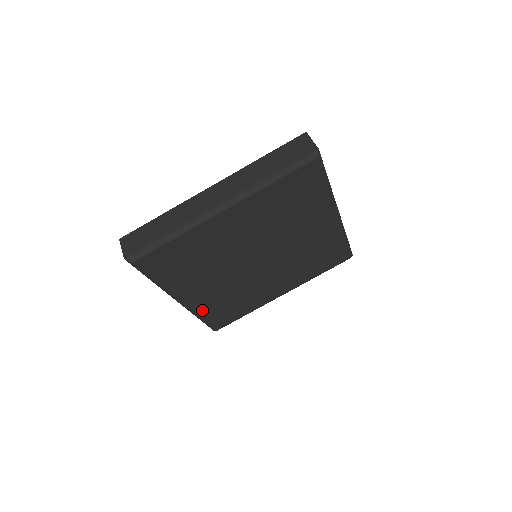
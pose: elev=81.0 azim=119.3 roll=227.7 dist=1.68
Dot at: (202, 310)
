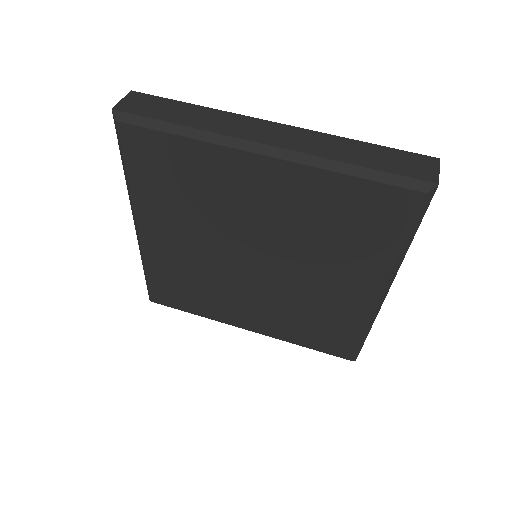
Dot at: (153, 262)
